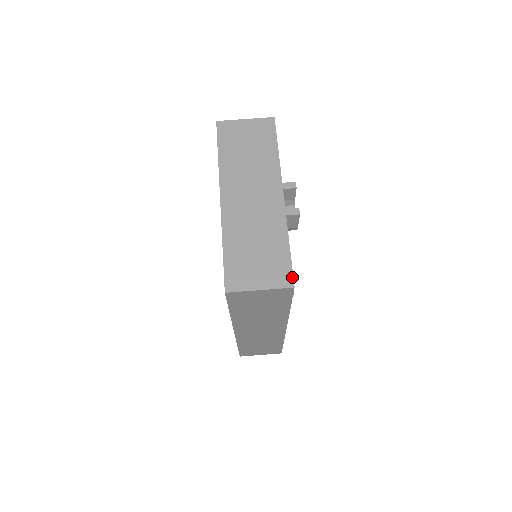
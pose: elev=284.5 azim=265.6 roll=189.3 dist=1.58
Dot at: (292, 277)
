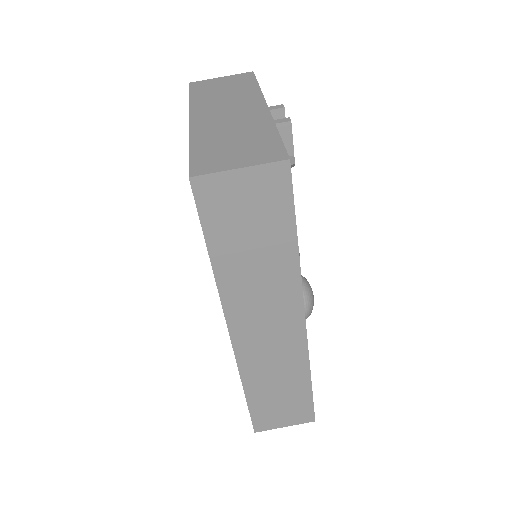
Dot at: (285, 152)
